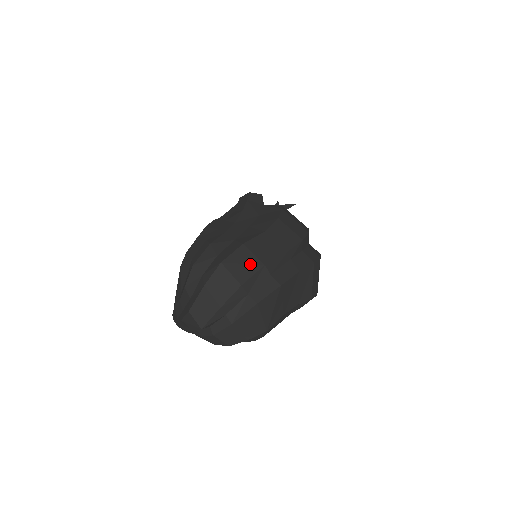
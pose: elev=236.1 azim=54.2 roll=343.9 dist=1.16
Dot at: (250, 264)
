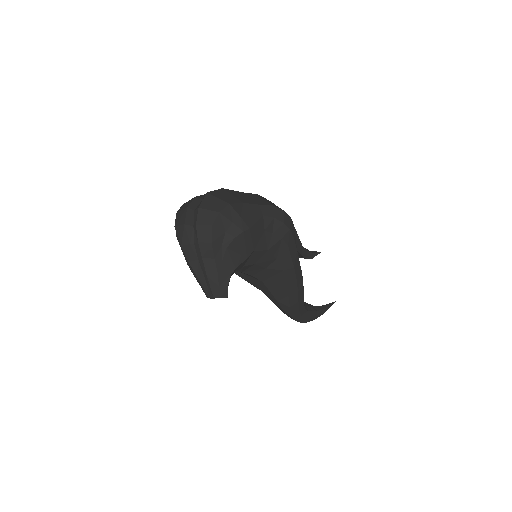
Dot at: occluded
